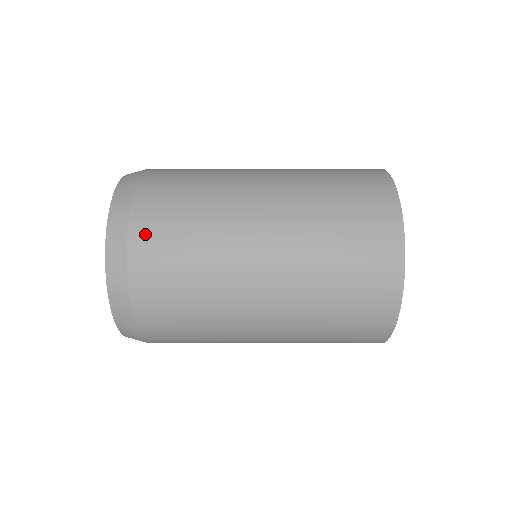
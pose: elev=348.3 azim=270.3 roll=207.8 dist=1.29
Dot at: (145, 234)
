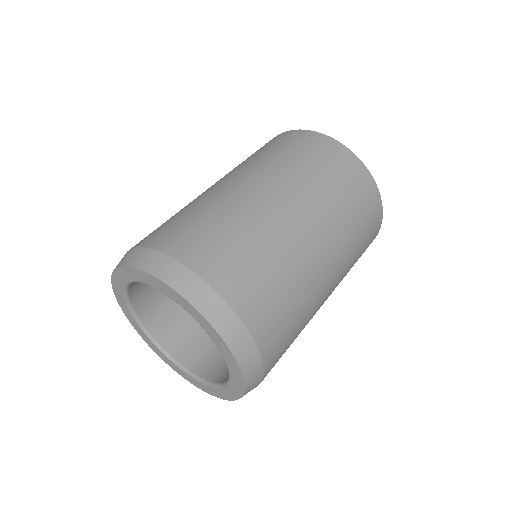
Dot at: occluded
